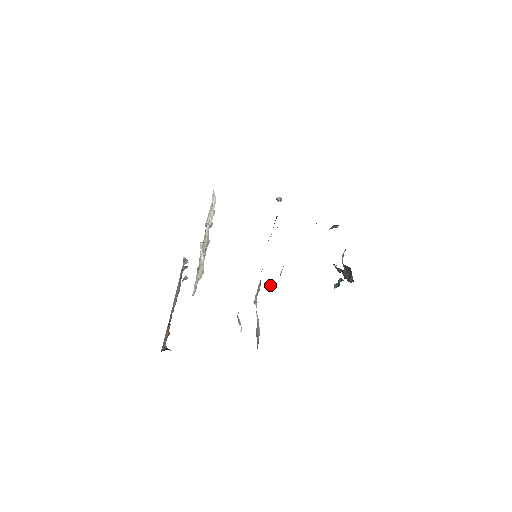
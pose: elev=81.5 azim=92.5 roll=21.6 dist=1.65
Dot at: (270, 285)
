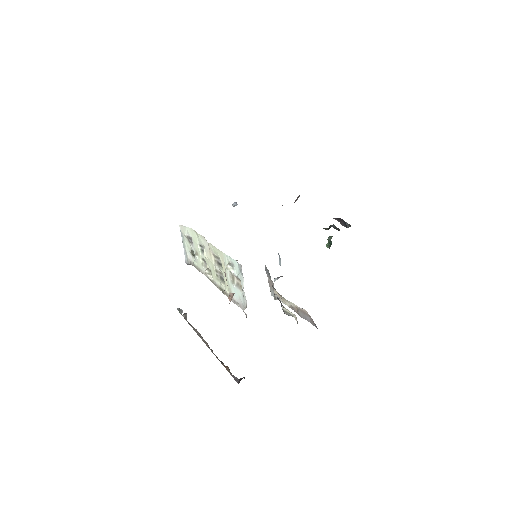
Dot at: (277, 278)
